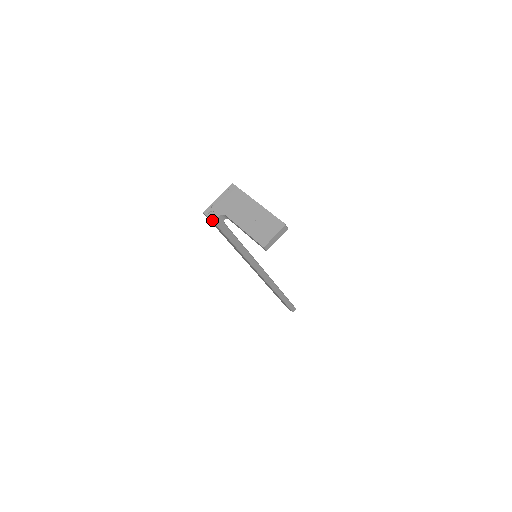
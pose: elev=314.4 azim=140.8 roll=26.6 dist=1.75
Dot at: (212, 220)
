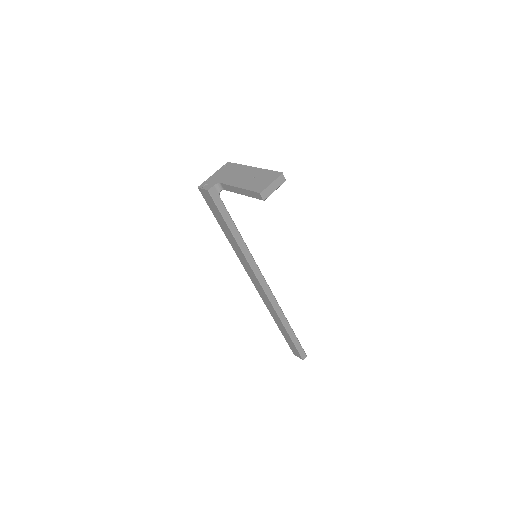
Dot at: (207, 189)
